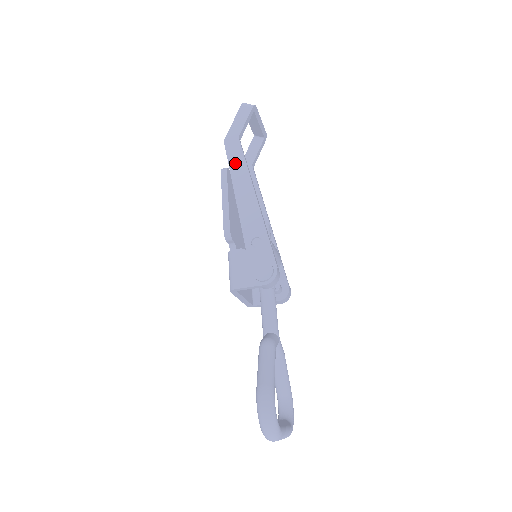
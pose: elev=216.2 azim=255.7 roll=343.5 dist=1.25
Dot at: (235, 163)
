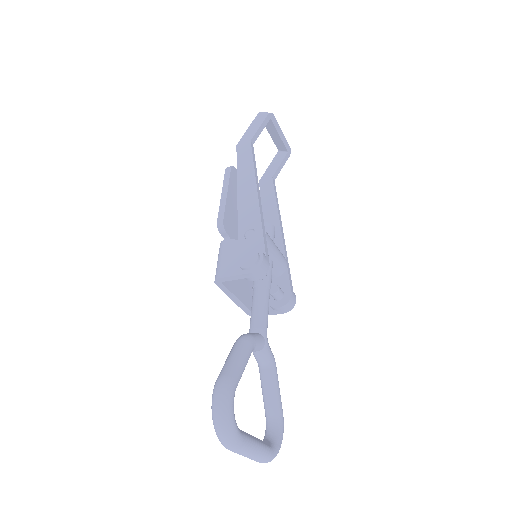
Dot at: (243, 163)
